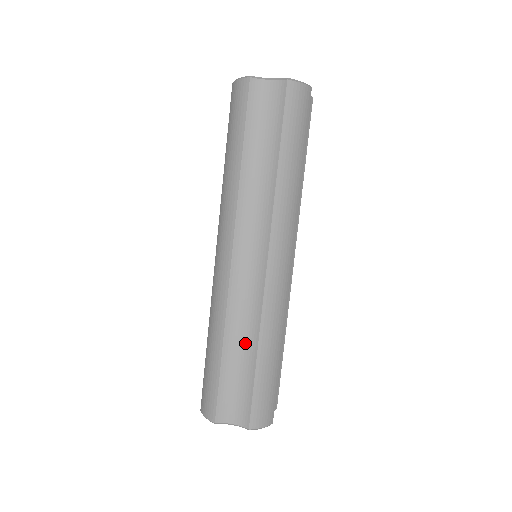
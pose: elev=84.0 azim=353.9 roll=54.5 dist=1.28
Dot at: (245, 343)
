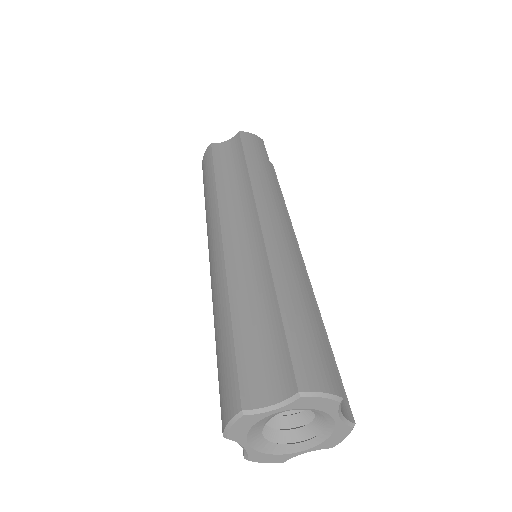
Dot at: (259, 297)
